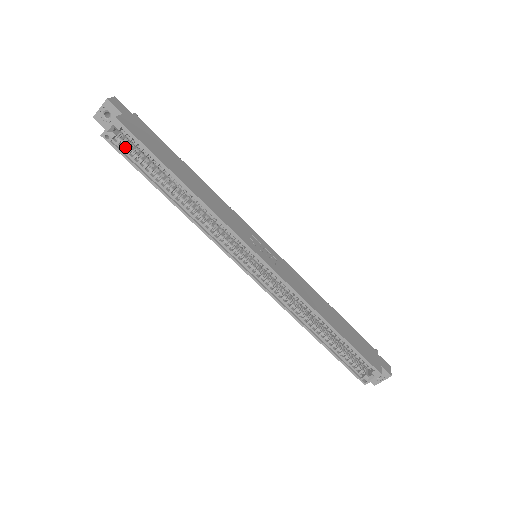
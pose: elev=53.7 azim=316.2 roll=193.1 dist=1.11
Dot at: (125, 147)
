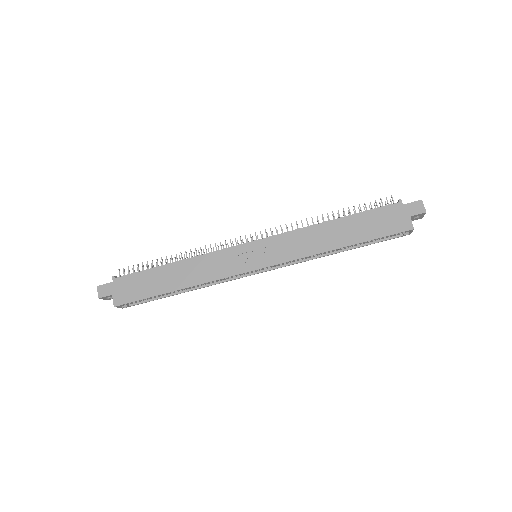
Dot at: occluded
